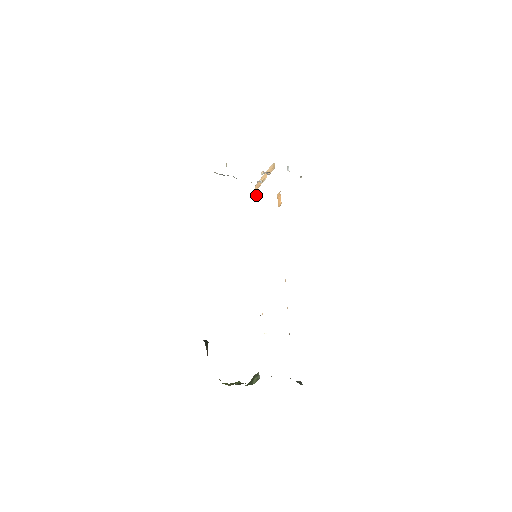
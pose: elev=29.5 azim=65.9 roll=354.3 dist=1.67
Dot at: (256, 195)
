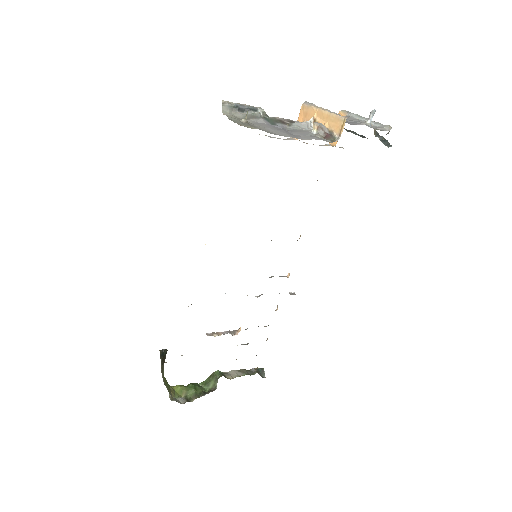
Dot at: occluded
